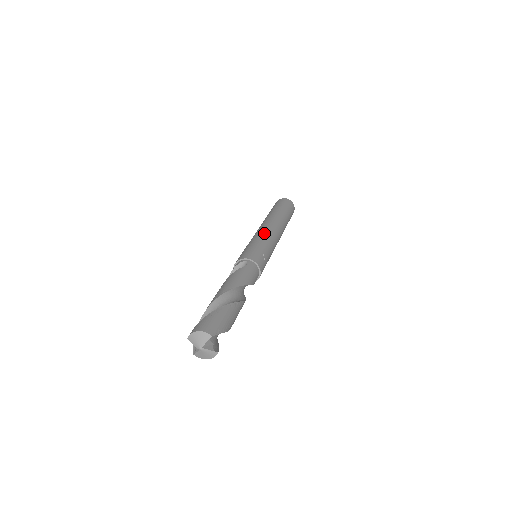
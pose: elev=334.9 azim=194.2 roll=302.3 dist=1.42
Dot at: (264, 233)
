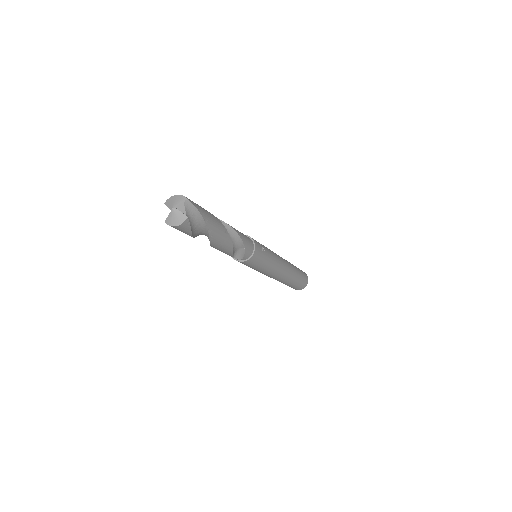
Dot at: occluded
